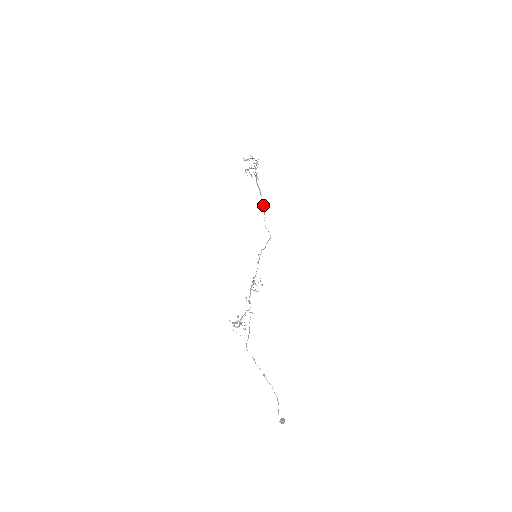
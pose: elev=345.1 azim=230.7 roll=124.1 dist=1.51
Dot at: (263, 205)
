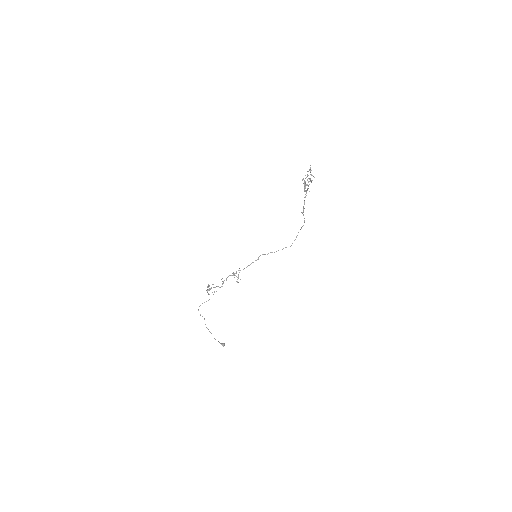
Dot at: occluded
